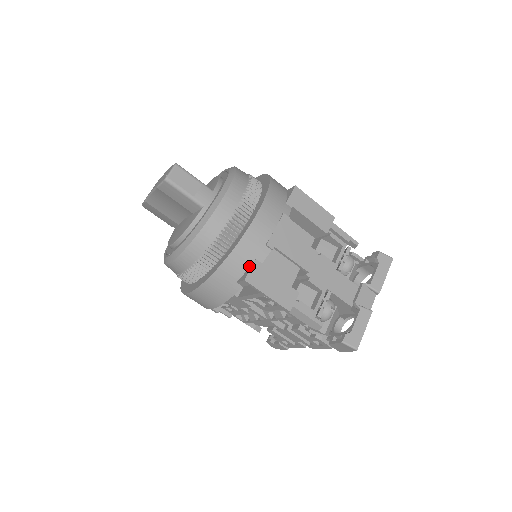
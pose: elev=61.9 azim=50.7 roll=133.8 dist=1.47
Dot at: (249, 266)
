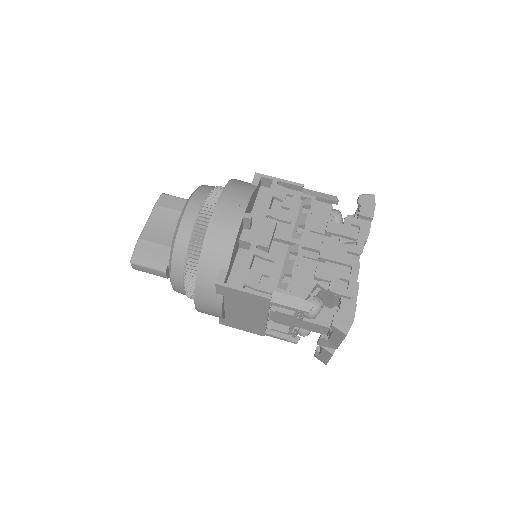
Dot at: occluded
